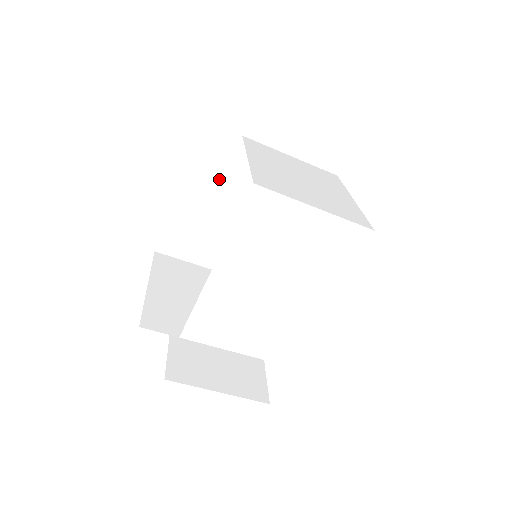
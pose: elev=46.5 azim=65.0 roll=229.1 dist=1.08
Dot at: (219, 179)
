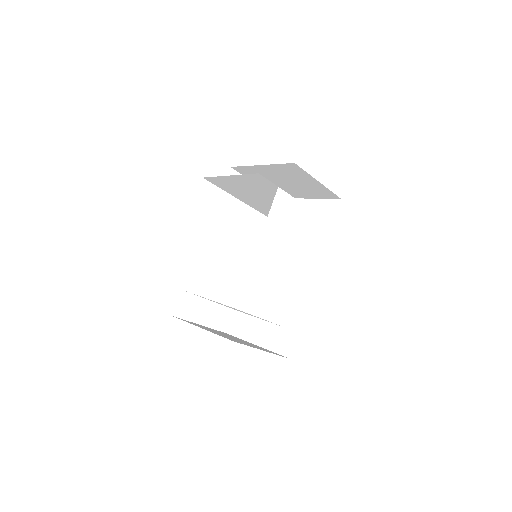
Dot at: (207, 220)
